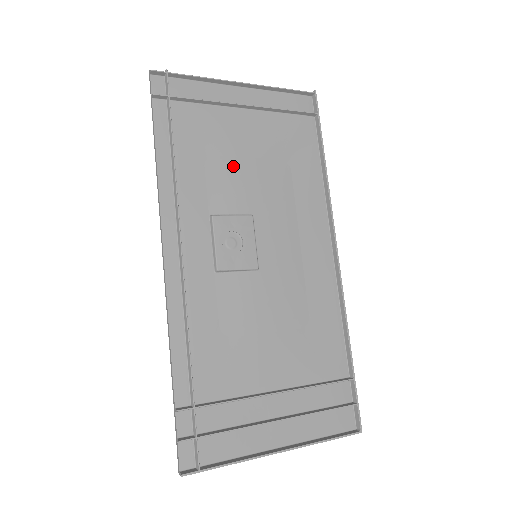
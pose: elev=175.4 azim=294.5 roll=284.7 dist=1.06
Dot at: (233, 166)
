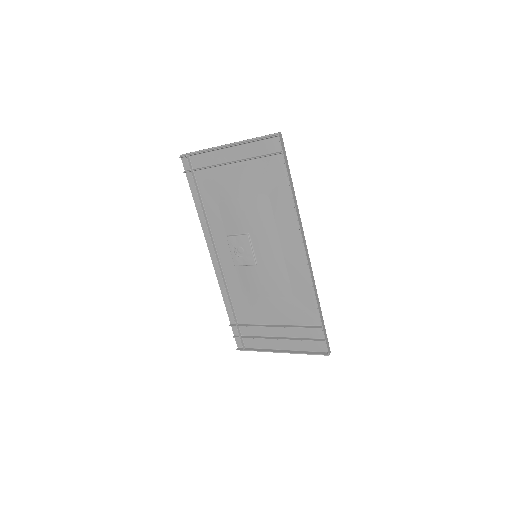
Dot at: (233, 205)
